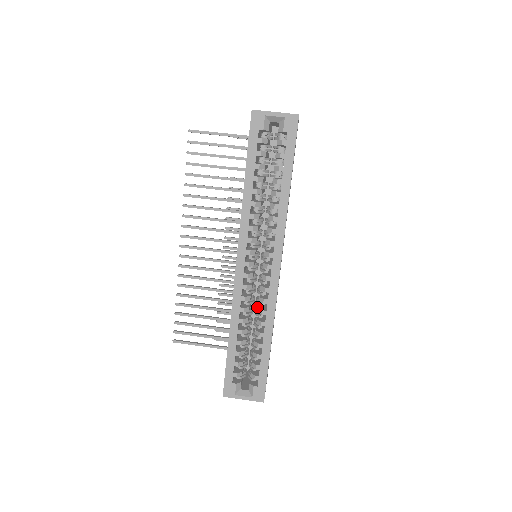
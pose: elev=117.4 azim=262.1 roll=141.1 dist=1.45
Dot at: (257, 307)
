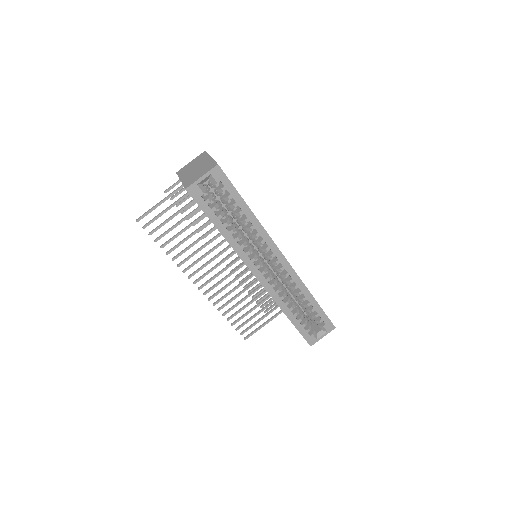
Dot at: occluded
